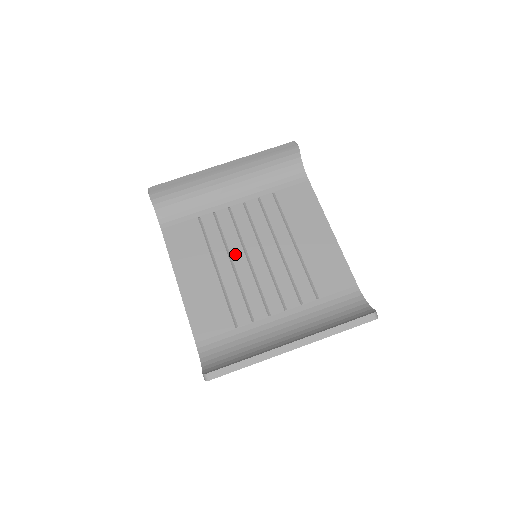
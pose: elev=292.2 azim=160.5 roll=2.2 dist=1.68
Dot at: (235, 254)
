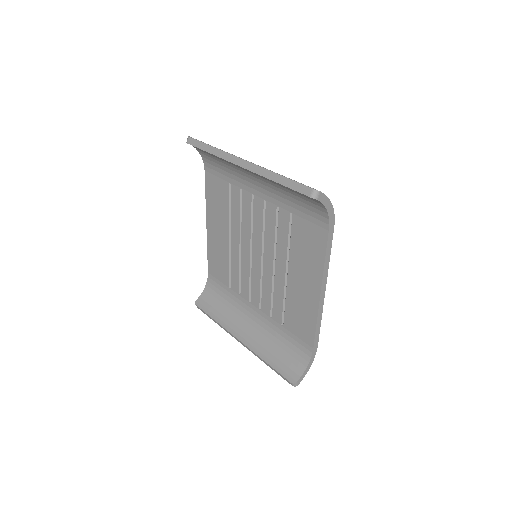
Dot at: (244, 240)
